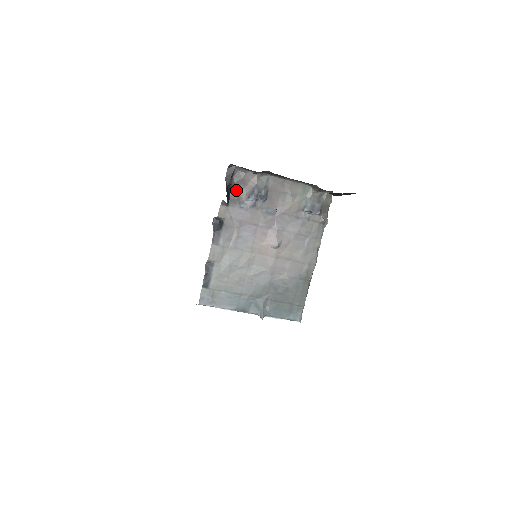
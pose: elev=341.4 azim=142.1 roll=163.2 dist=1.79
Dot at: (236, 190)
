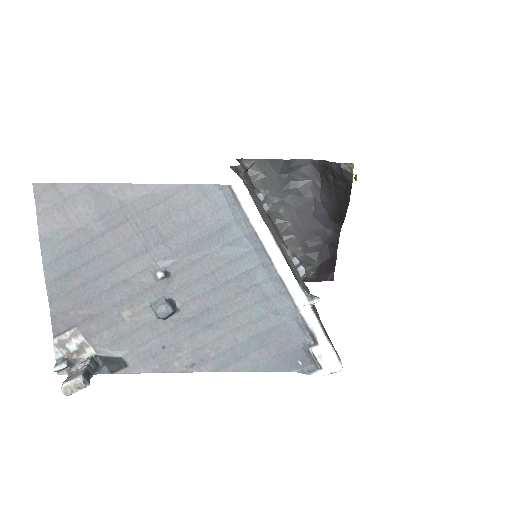
Dot at: occluded
